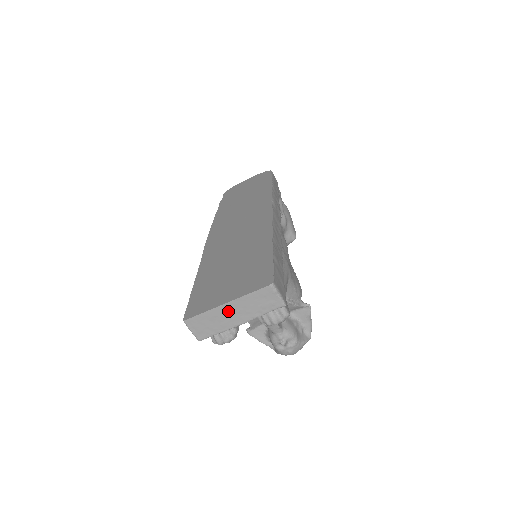
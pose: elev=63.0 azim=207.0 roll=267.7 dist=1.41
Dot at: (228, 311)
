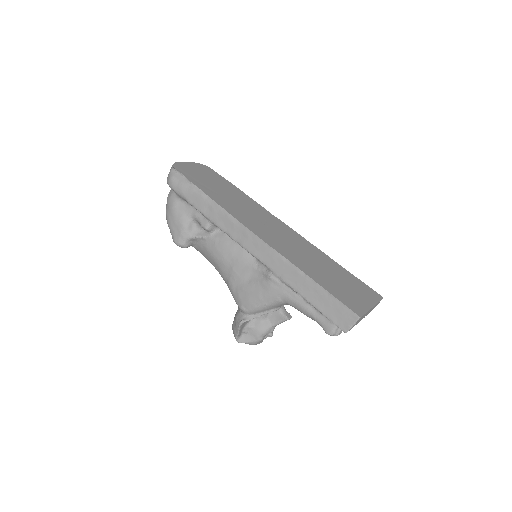
Dot at: occluded
